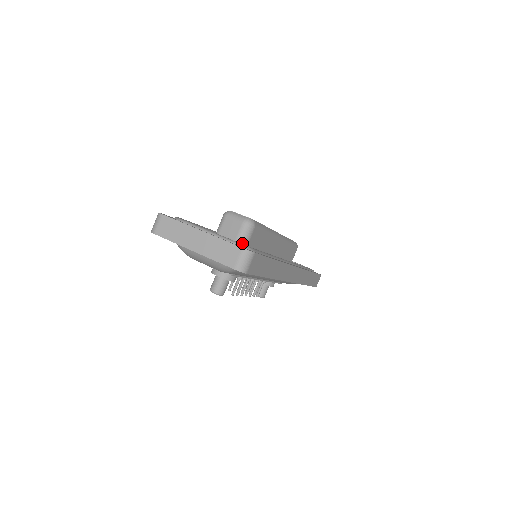
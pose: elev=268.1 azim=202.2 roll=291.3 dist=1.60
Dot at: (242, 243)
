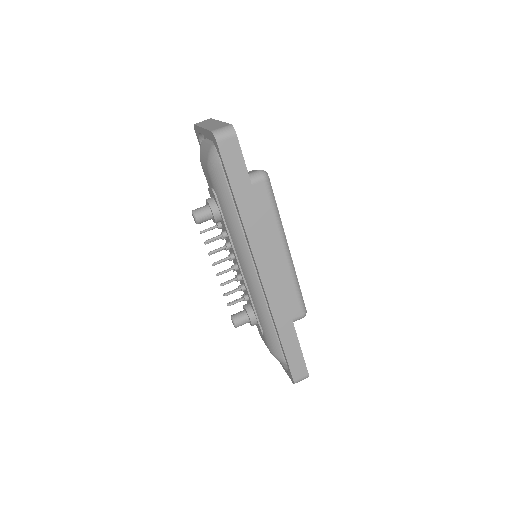
Dot at: occluded
